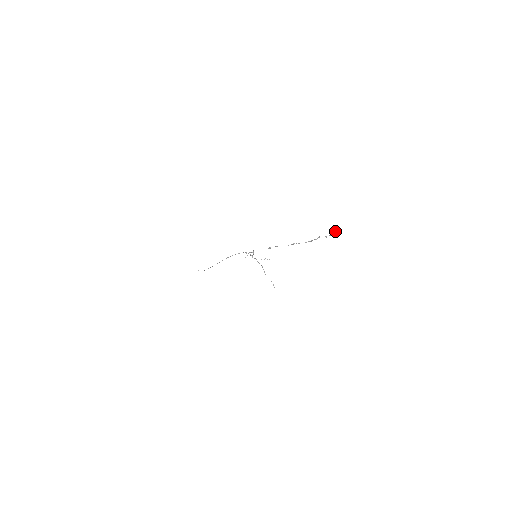
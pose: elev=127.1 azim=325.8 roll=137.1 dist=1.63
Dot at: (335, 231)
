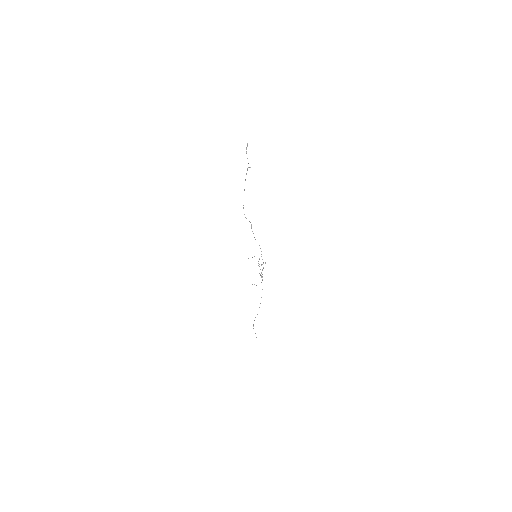
Dot at: (247, 144)
